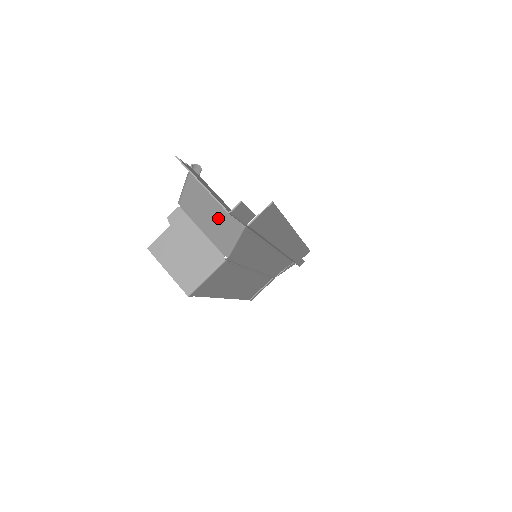
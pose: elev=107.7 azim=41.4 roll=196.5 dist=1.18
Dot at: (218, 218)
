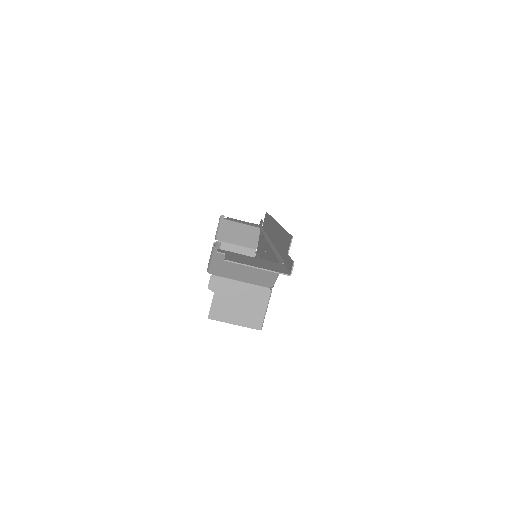
Dot at: (255, 269)
